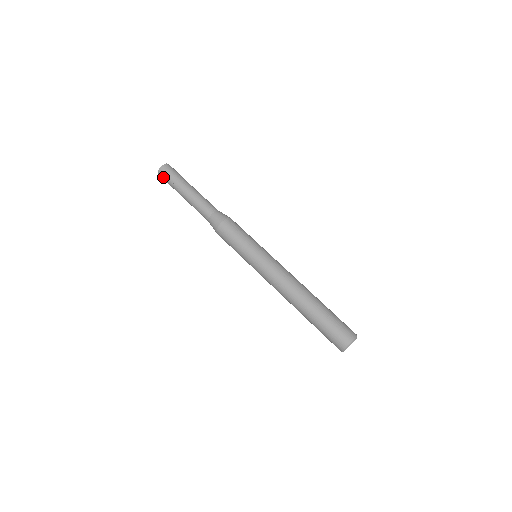
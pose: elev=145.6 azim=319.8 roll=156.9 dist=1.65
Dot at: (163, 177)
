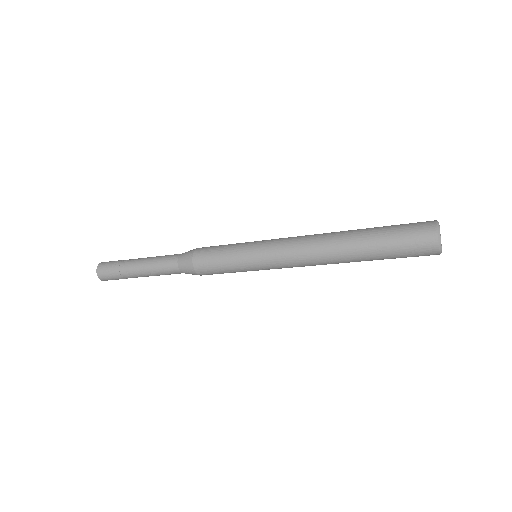
Dot at: (107, 278)
